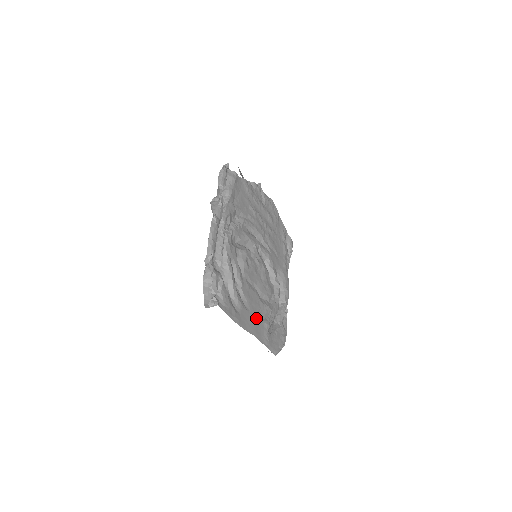
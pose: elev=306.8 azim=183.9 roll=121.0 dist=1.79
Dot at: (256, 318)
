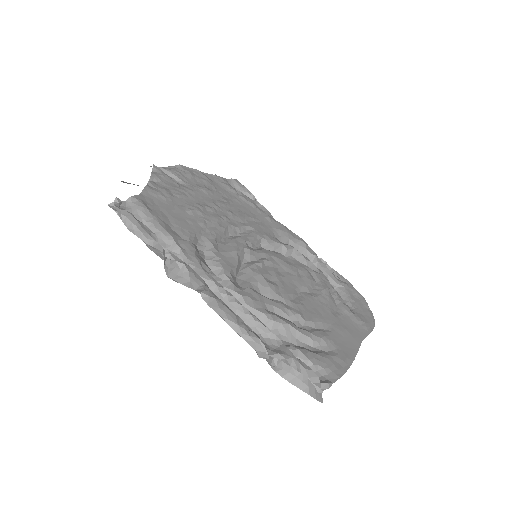
Dot at: (339, 322)
